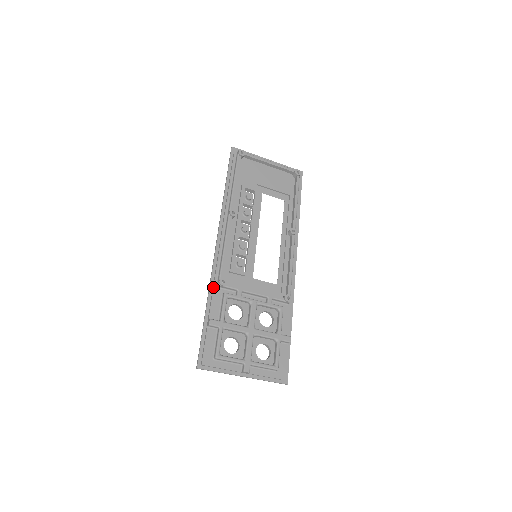
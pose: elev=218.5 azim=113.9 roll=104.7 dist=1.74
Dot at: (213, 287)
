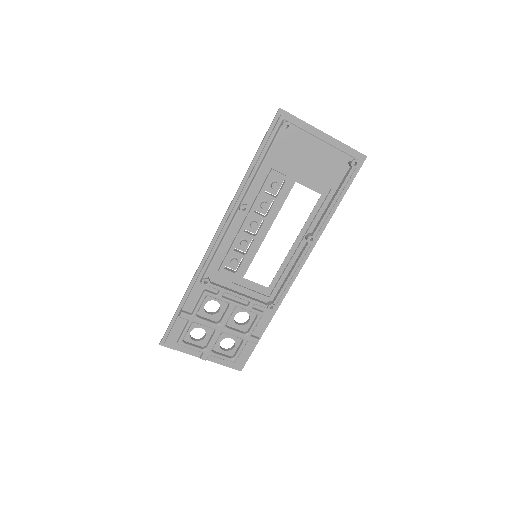
Dot at: (196, 281)
